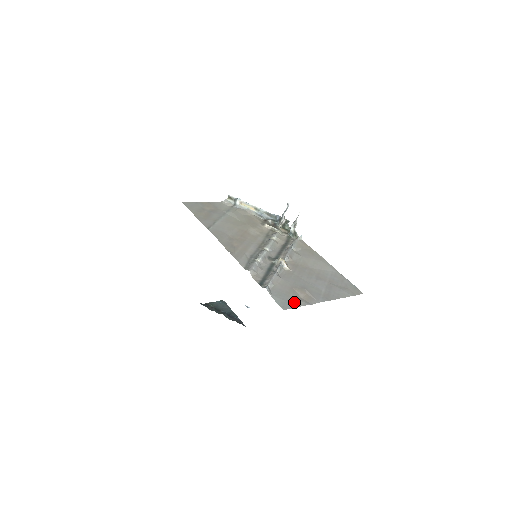
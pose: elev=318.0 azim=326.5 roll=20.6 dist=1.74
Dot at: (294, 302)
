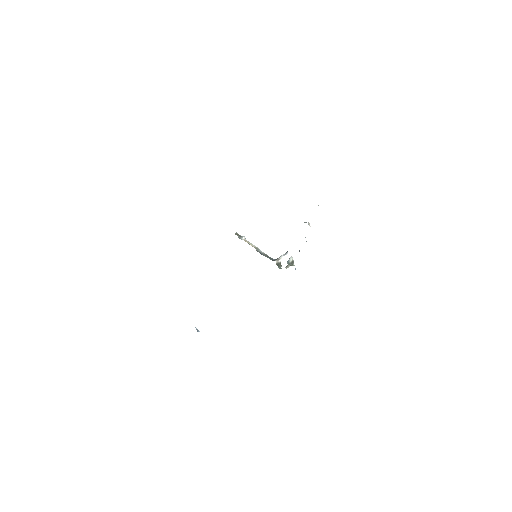
Dot at: occluded
